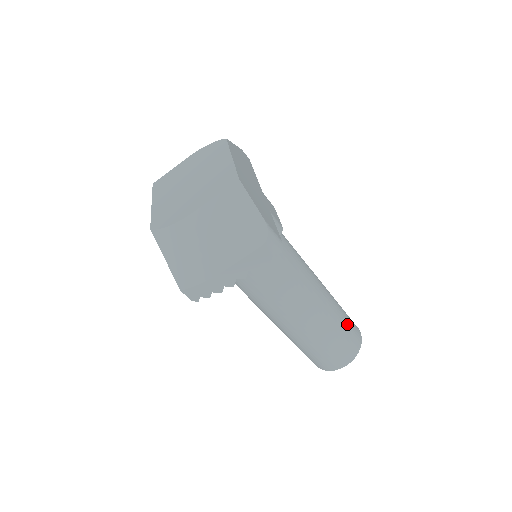
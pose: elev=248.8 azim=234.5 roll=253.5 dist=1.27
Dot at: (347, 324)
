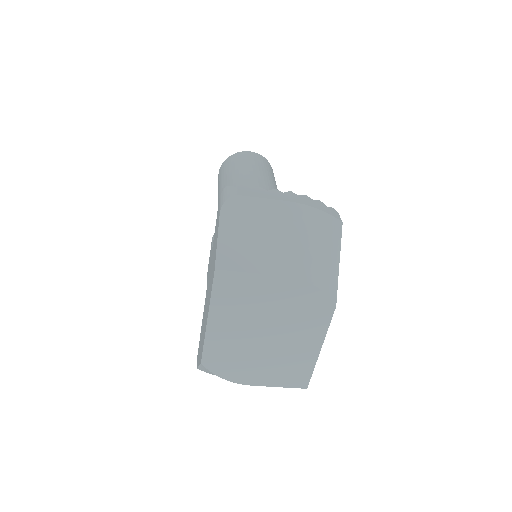
Dot at: occluded
